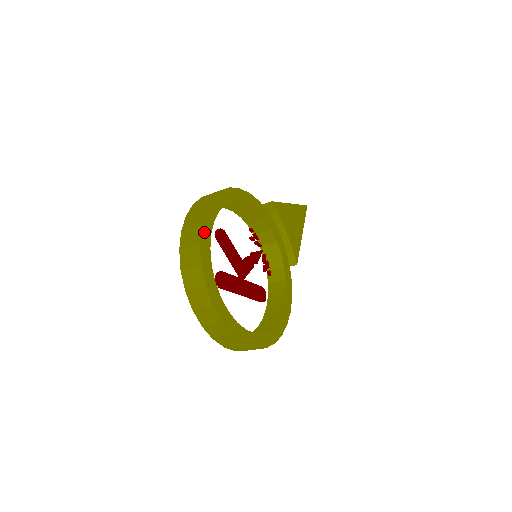
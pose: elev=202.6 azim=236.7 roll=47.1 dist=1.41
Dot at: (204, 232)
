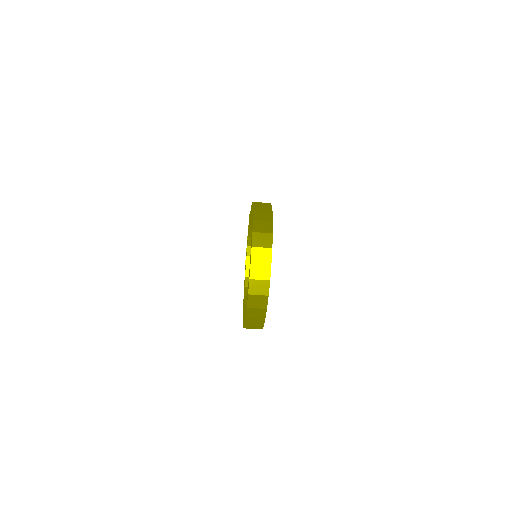
Dot at: (272, 239)
